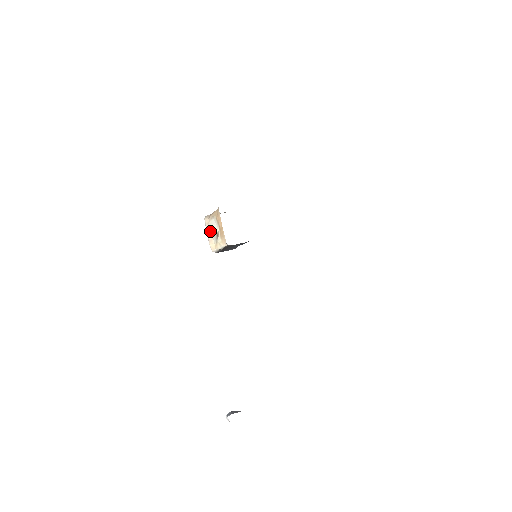
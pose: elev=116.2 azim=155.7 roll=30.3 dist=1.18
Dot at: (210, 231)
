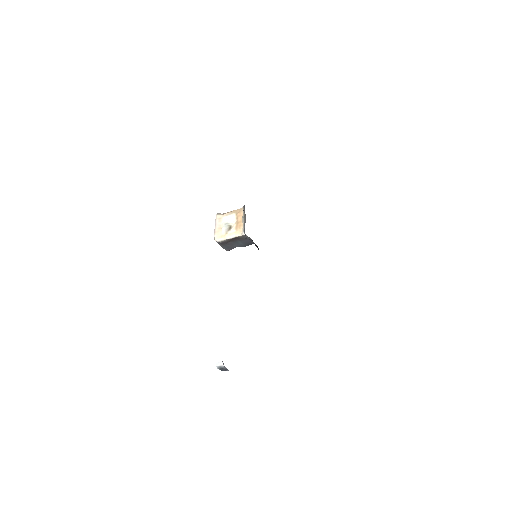
Dot at: (220, 224)
